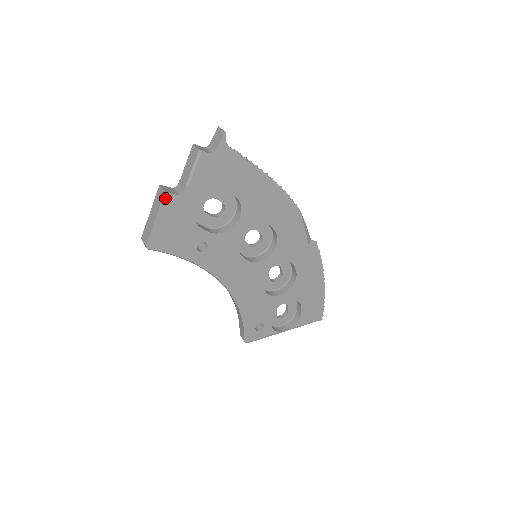
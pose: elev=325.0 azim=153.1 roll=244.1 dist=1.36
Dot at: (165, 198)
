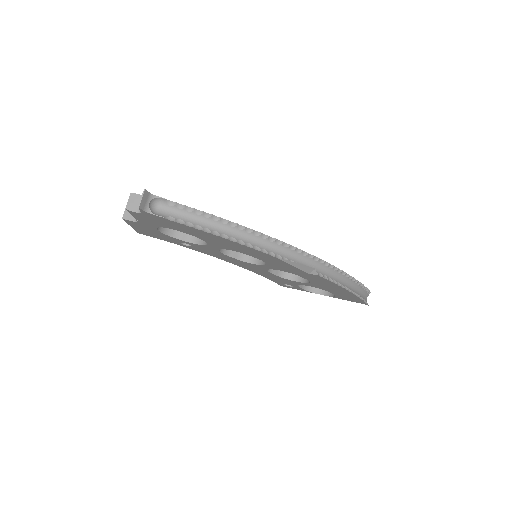
Dot at: (126, 220)
